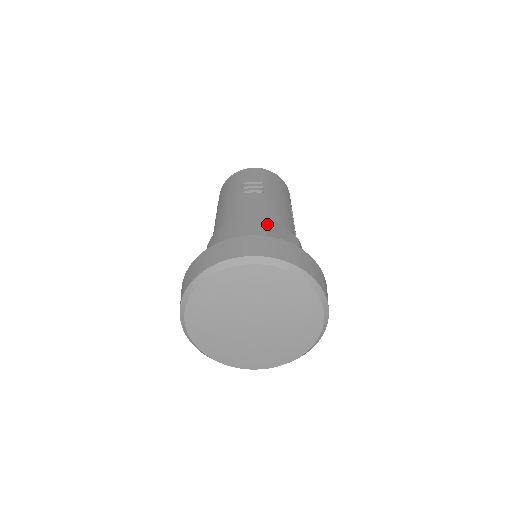
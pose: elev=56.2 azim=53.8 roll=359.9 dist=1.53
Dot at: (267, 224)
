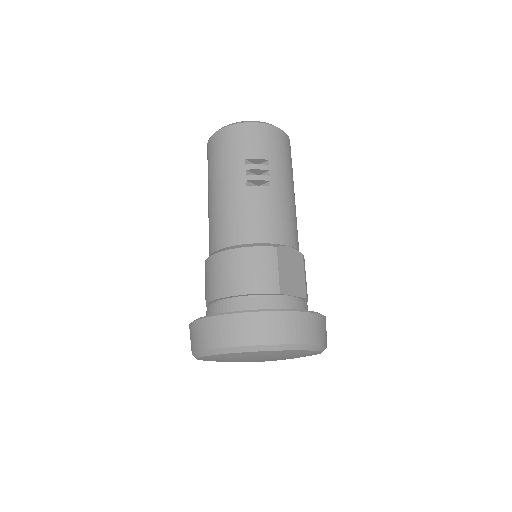
Dot at: (278, 260)
